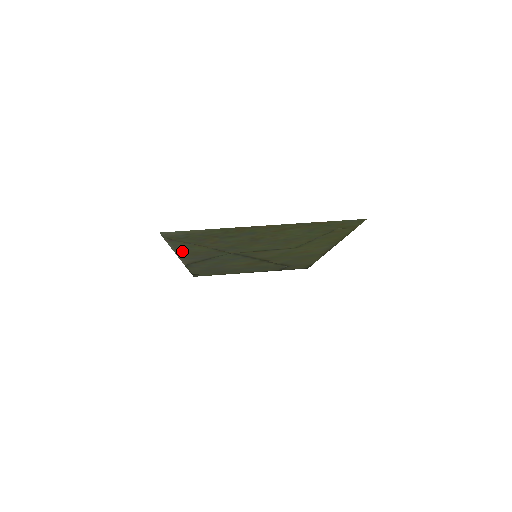
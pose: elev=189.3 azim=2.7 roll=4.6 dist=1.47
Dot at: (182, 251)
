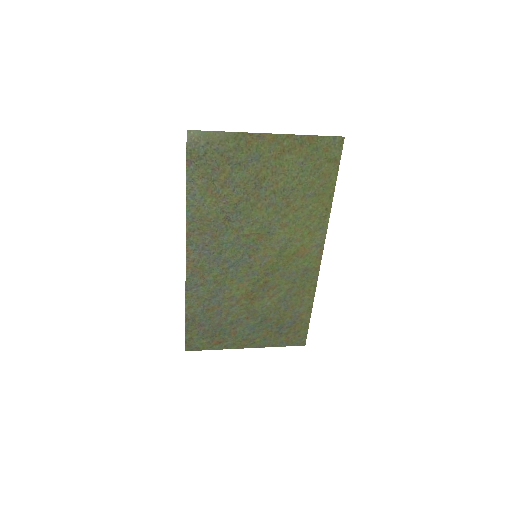
Dot at: (193, 211)
